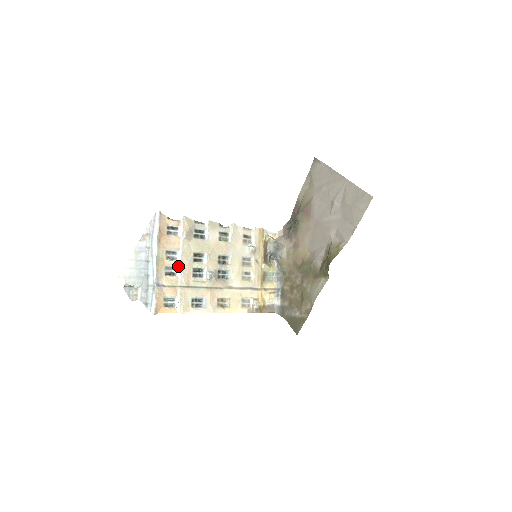
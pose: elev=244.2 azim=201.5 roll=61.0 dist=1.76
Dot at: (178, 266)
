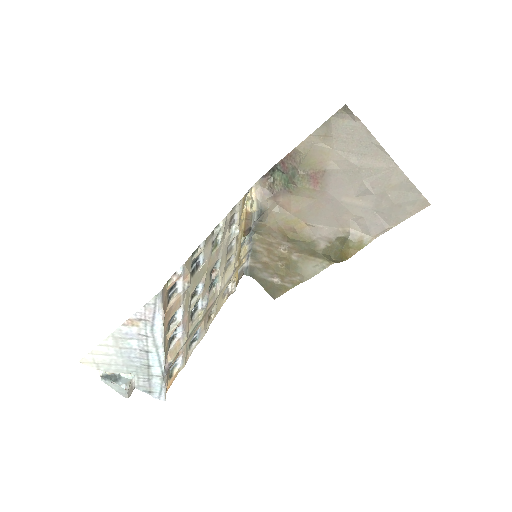
Dot at: (179, 326)
